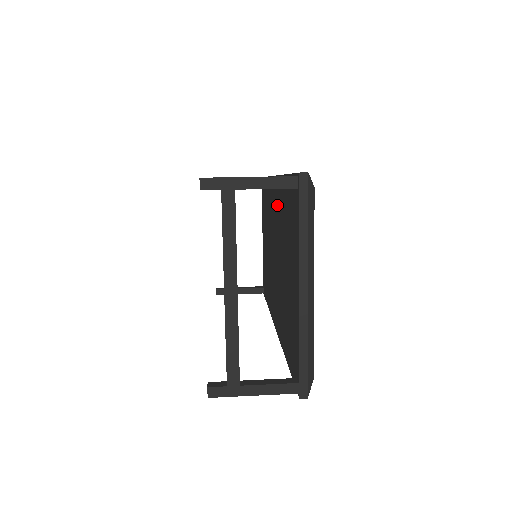
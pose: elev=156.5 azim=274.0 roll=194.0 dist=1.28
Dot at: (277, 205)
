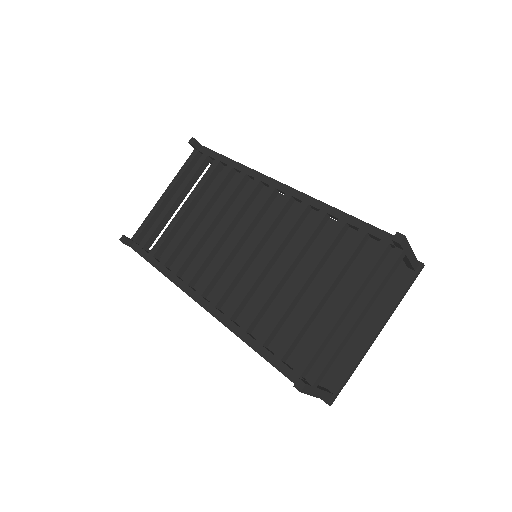
Dot at: occluded
